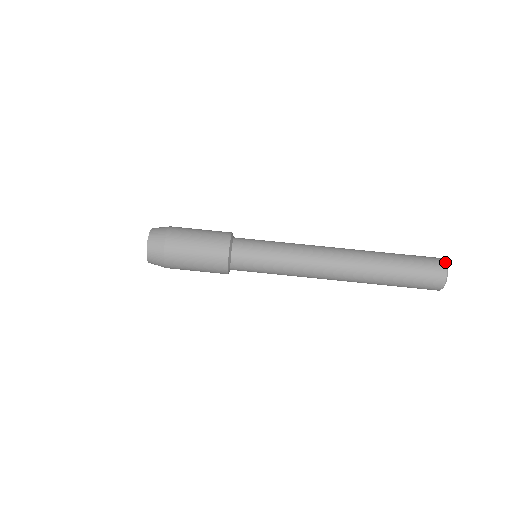
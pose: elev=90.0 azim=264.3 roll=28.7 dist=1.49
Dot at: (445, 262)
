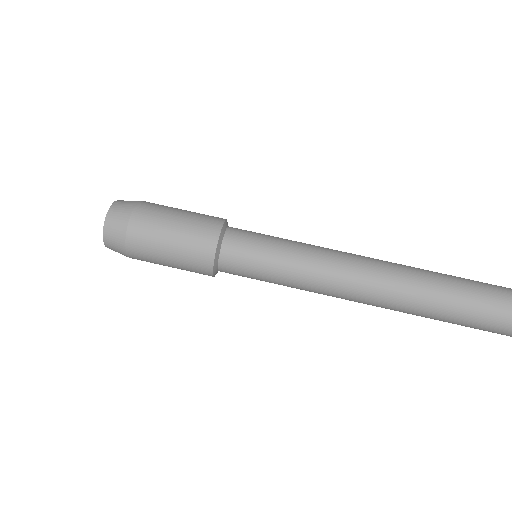
Dot at: out of frame
